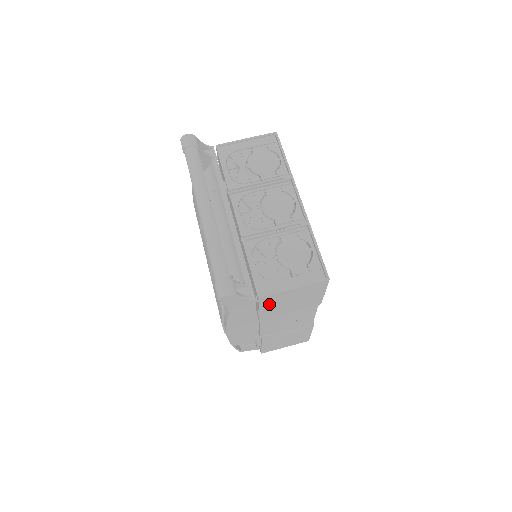
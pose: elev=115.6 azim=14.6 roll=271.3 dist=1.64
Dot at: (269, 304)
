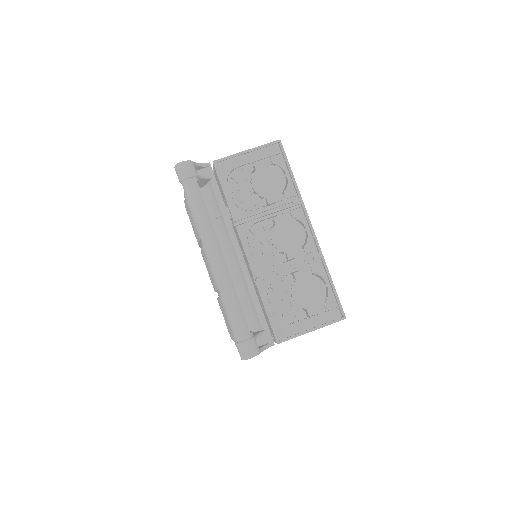
Dot at: occluded
